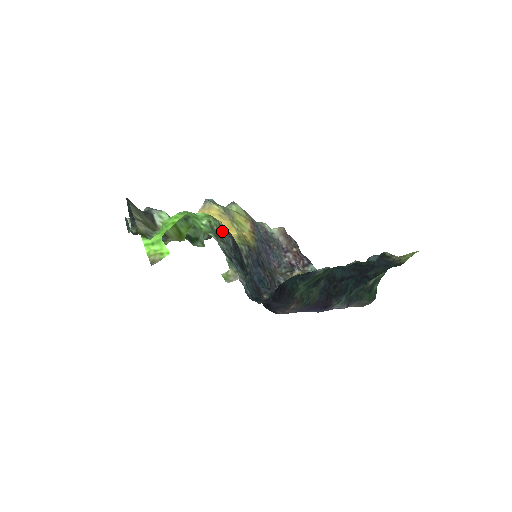
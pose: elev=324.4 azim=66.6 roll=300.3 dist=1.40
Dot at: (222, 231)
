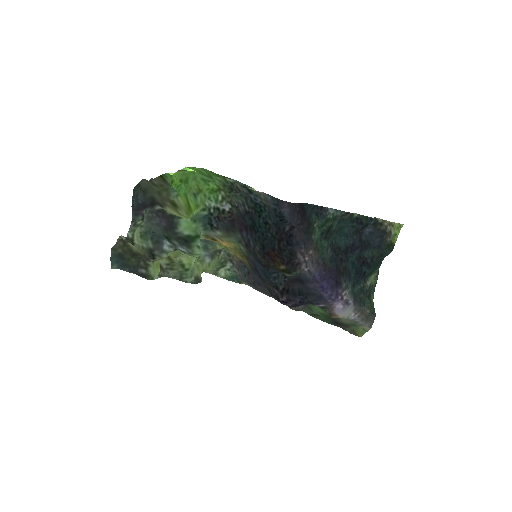
Dot at: (232, 196)
